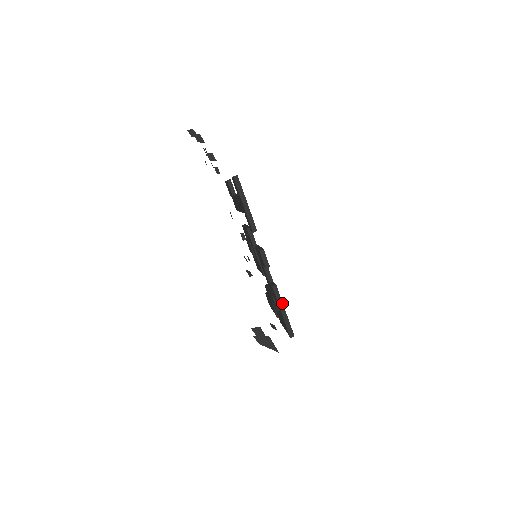
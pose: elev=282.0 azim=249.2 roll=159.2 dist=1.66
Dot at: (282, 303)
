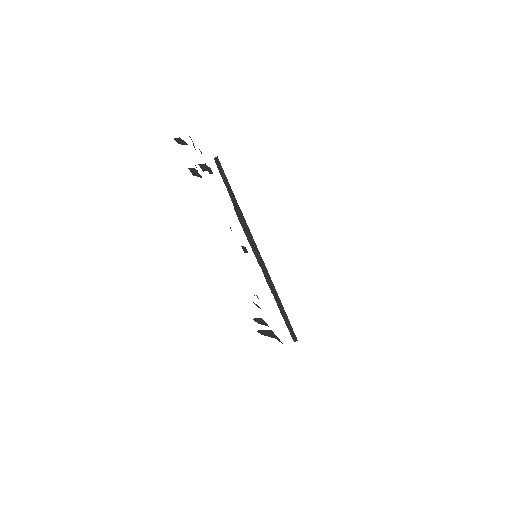
Dot at: (287, 319)
